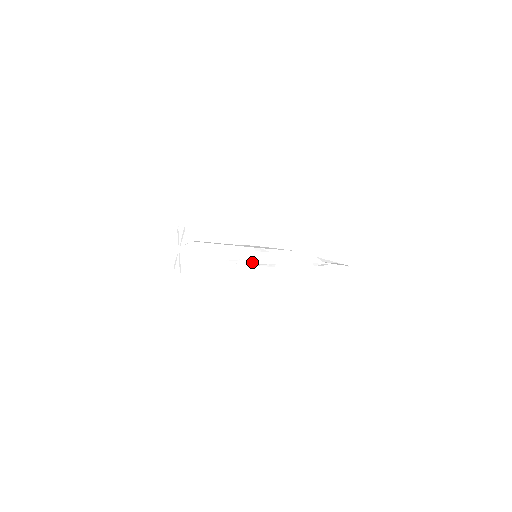
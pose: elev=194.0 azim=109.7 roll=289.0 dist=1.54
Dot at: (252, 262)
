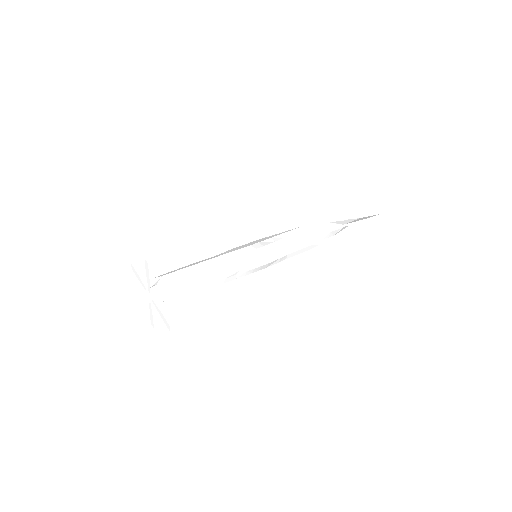
Dot at: (258, 266)
